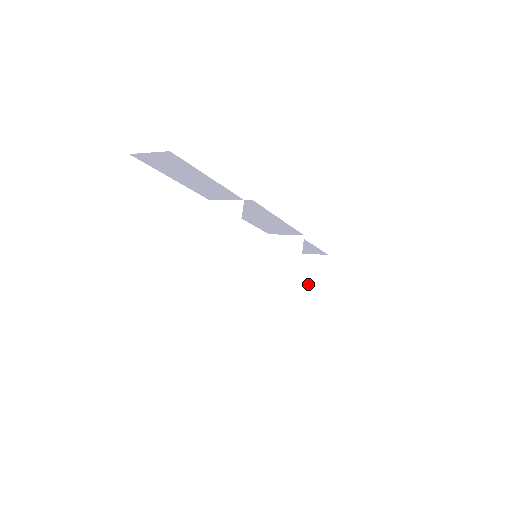
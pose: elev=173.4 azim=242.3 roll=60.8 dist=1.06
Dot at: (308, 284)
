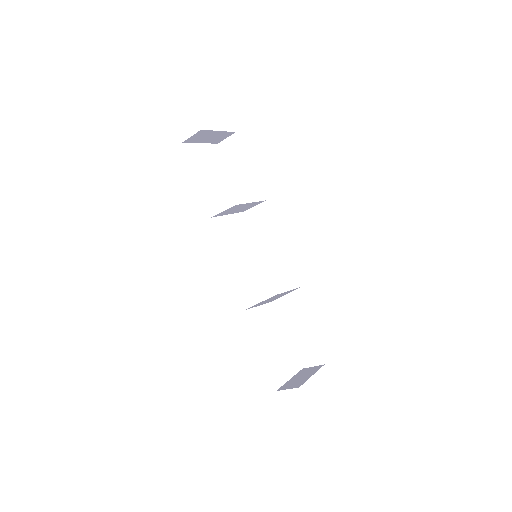
Dot at: (296, 379)
